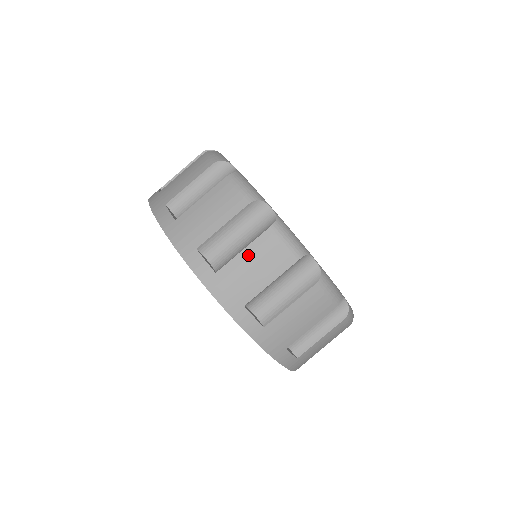
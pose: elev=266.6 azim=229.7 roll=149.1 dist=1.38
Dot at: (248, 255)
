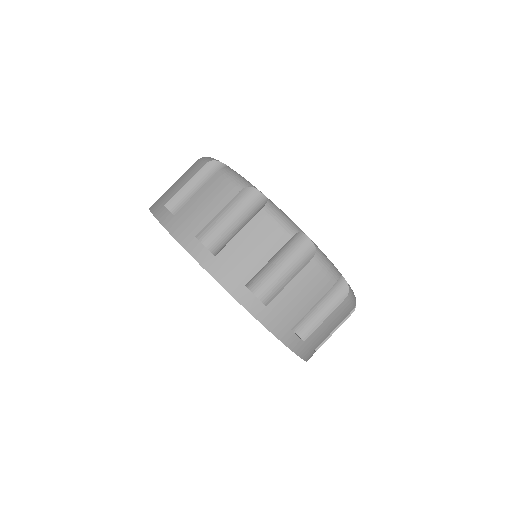
Dot at: (200, 195)
